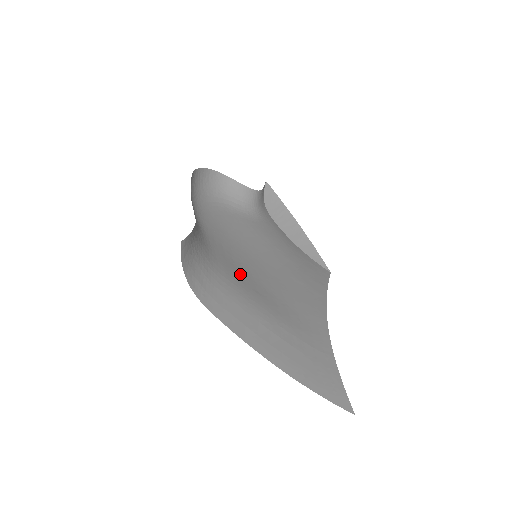
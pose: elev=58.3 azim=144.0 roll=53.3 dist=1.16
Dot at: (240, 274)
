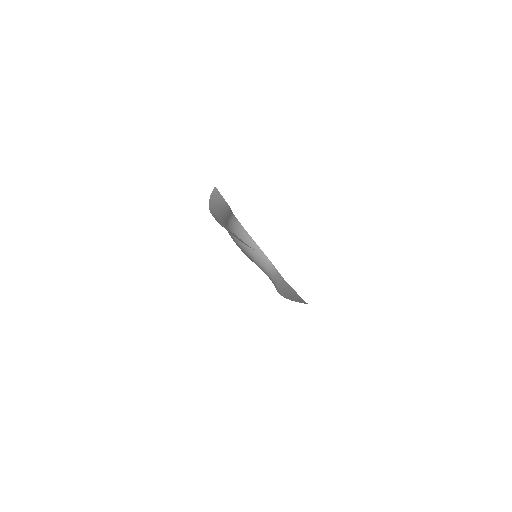
Dot at: occluded
